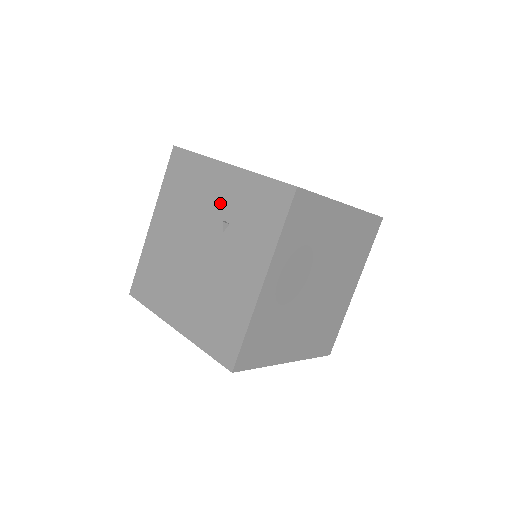
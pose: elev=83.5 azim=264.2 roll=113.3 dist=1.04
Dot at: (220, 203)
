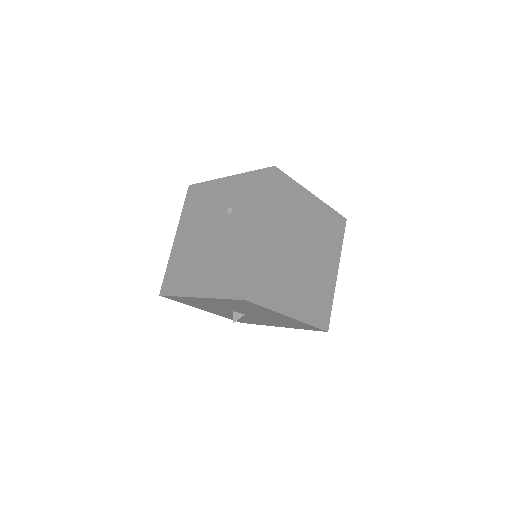
Dot at: (225, 200)
